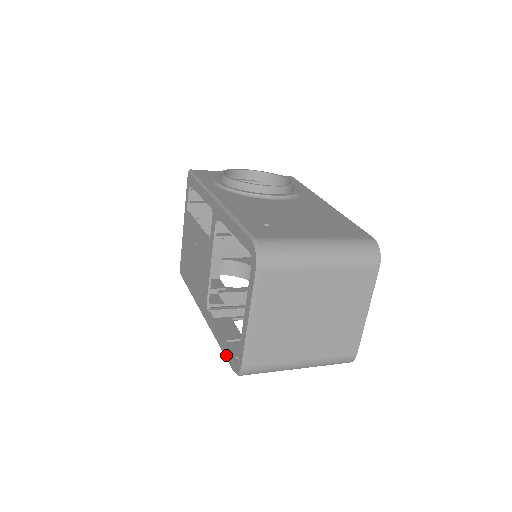
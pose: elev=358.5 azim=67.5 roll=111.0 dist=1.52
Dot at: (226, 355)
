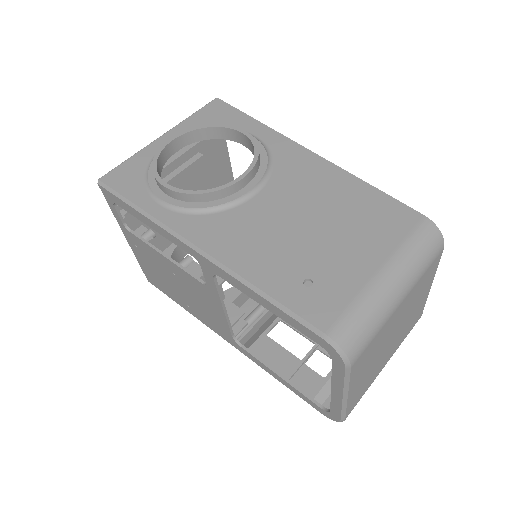
Dot at: (302, 398)
